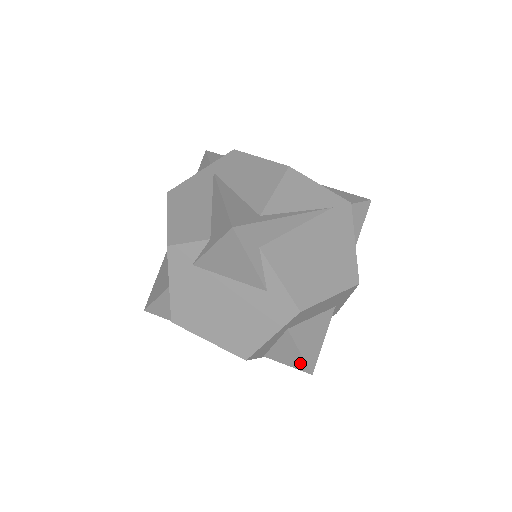
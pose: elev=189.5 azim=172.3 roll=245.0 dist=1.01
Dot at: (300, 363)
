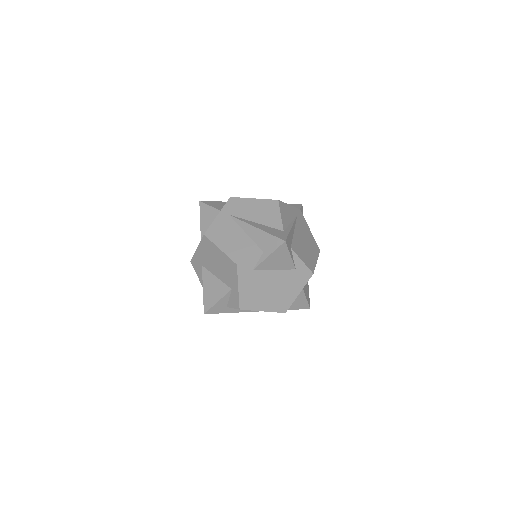
Dot at: (305, 305)
